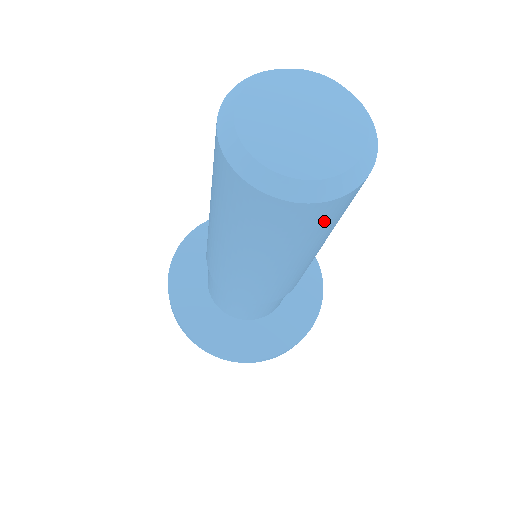
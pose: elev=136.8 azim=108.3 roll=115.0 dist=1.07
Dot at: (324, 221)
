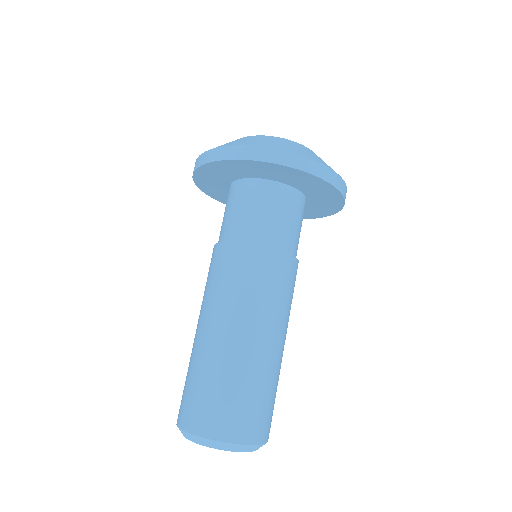
Dot at: occluded
